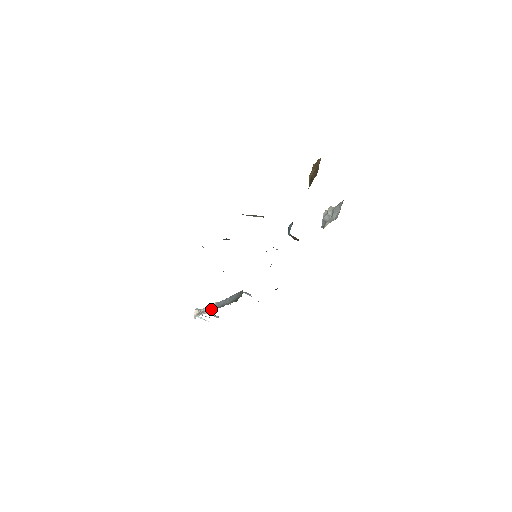
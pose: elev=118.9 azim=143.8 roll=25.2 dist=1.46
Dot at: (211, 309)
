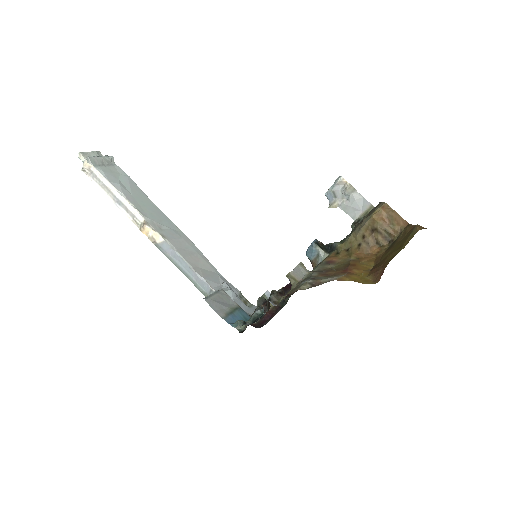
Dot at: (152, 240)
